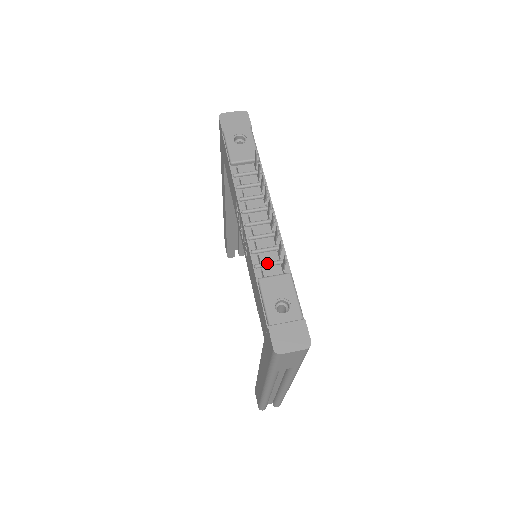
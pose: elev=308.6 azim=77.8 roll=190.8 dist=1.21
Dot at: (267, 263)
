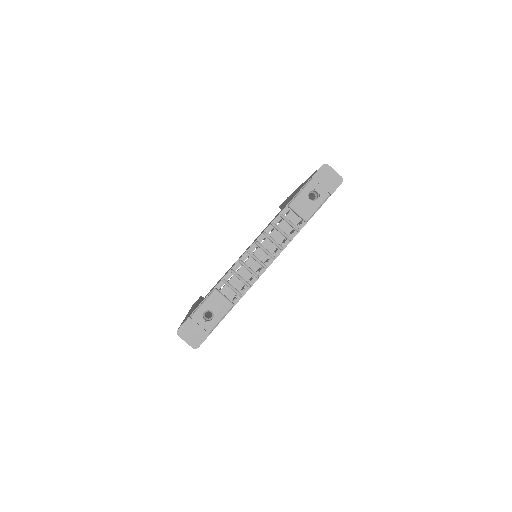
Dot at: (230, 286)
